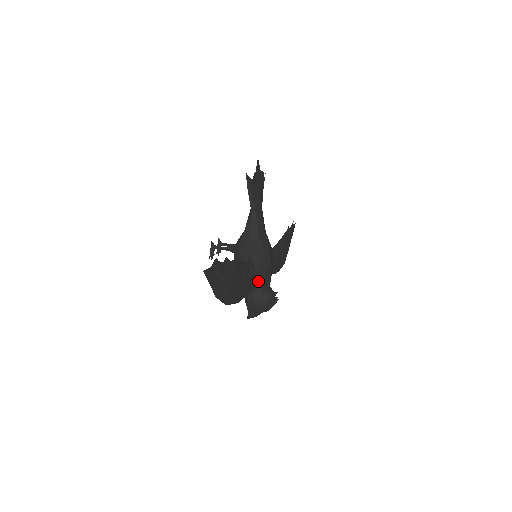
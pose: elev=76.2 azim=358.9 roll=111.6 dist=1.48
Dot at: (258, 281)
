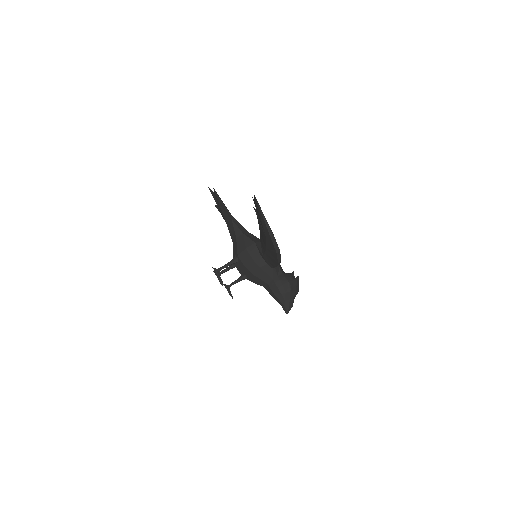
Dot at: occluded
